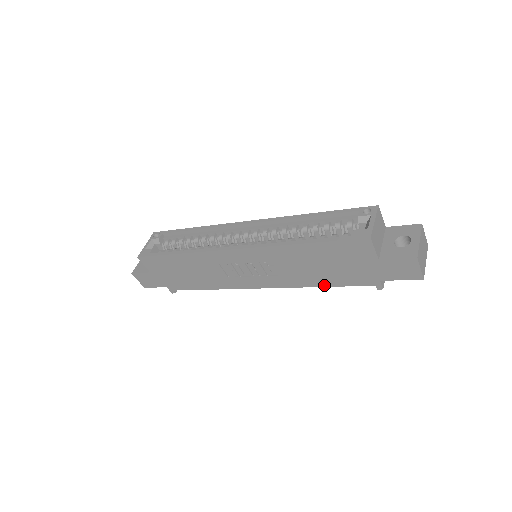
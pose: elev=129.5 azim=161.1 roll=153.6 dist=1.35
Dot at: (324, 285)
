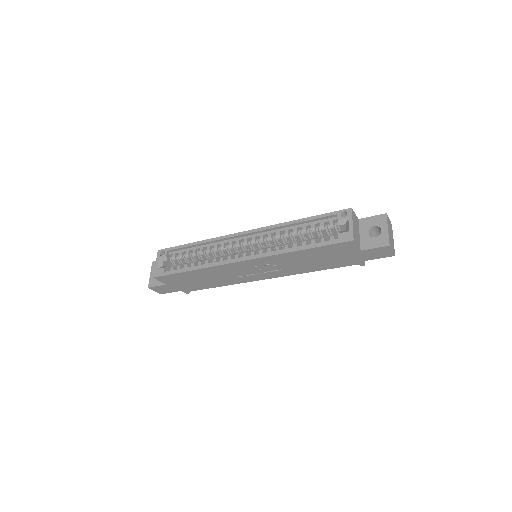
Dot at: (318, 270)
